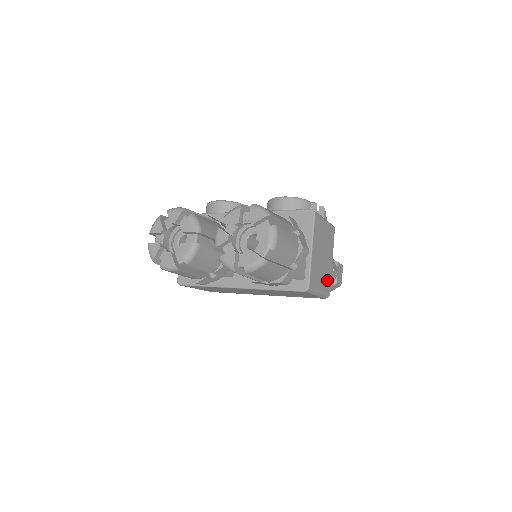
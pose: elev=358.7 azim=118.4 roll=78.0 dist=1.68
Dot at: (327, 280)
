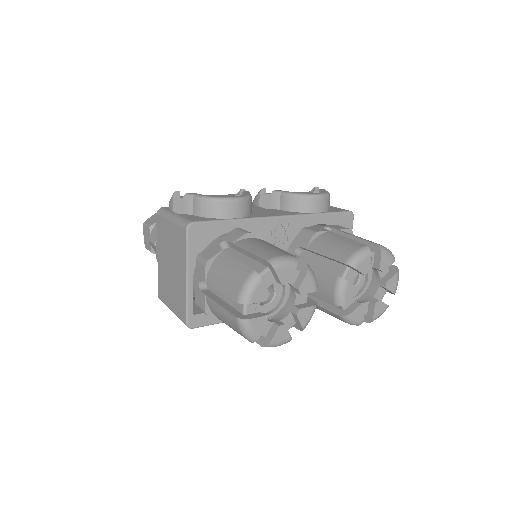
Dot at: occluded
